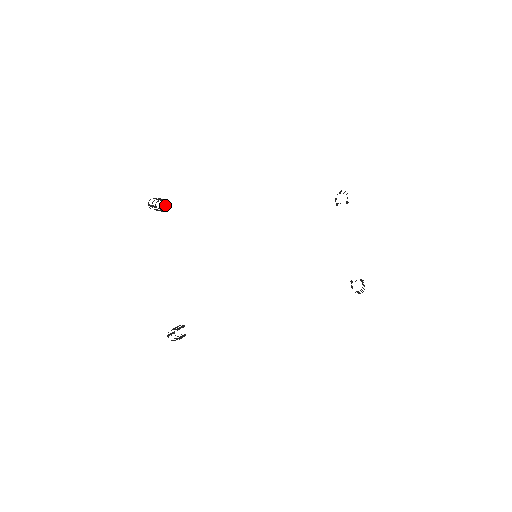
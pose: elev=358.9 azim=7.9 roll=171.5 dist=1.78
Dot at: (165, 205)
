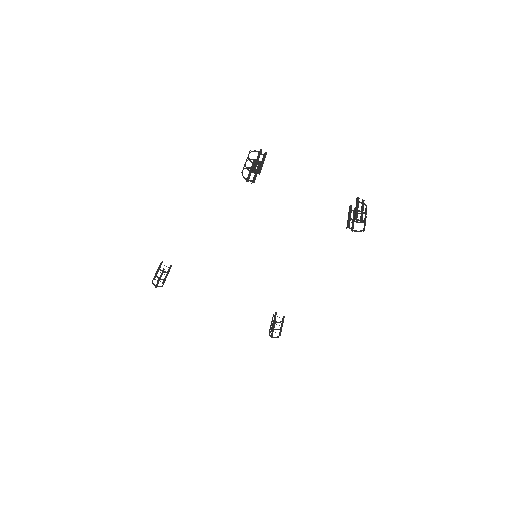
Dot at: occluded
